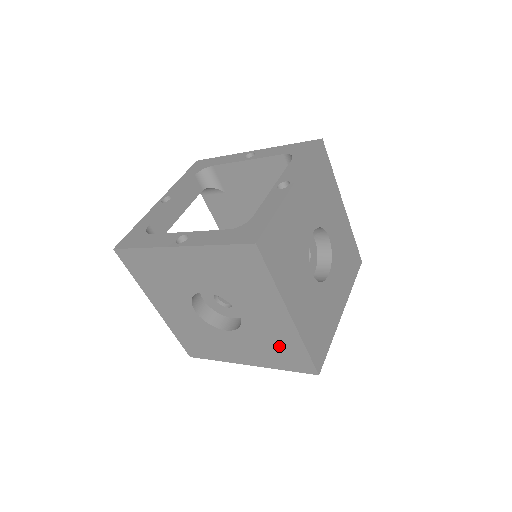
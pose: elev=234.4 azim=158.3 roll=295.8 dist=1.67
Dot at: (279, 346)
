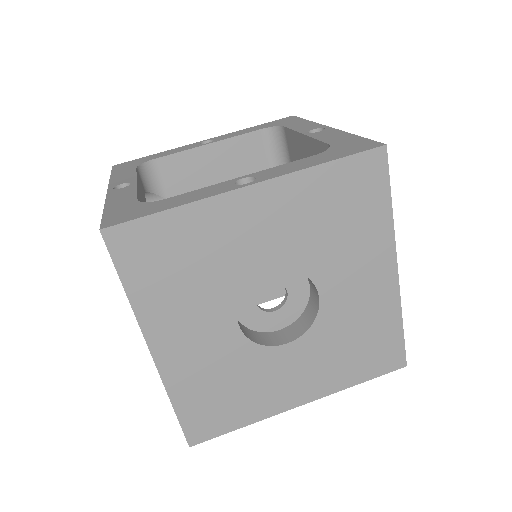
Dot at: (364, 336)
